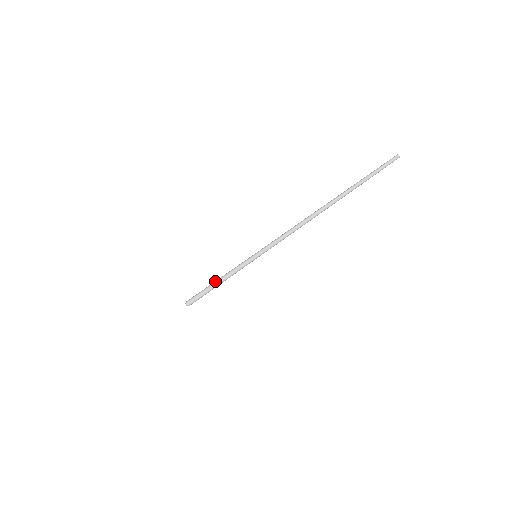
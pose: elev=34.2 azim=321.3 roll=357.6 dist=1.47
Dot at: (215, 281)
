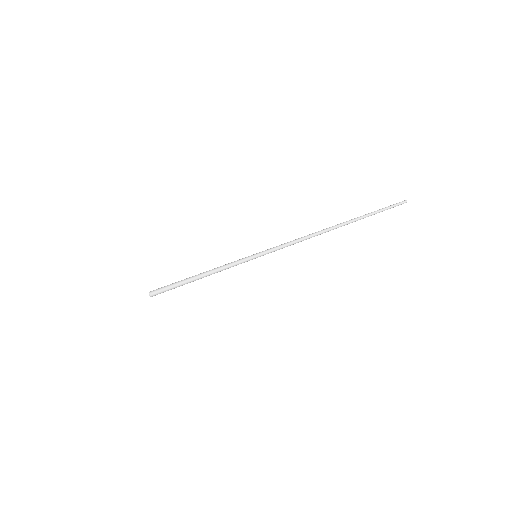
Dot at: (199, 274)
